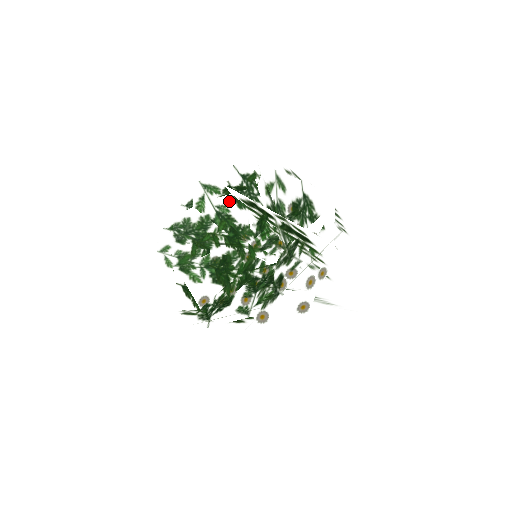
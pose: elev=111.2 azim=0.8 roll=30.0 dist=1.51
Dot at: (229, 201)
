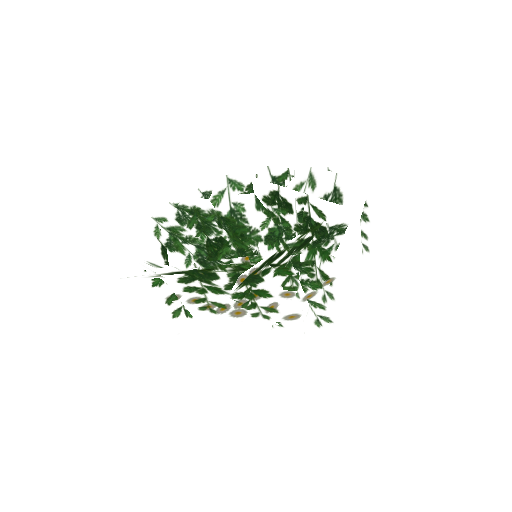
Dot at: occluded
